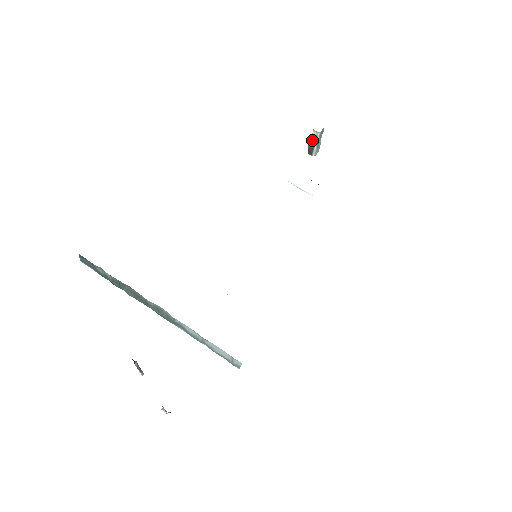
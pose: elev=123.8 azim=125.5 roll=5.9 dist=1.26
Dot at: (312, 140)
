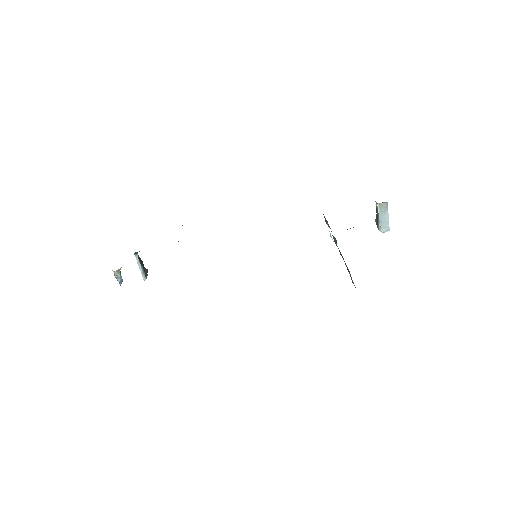
Dot at: (377, 213)
